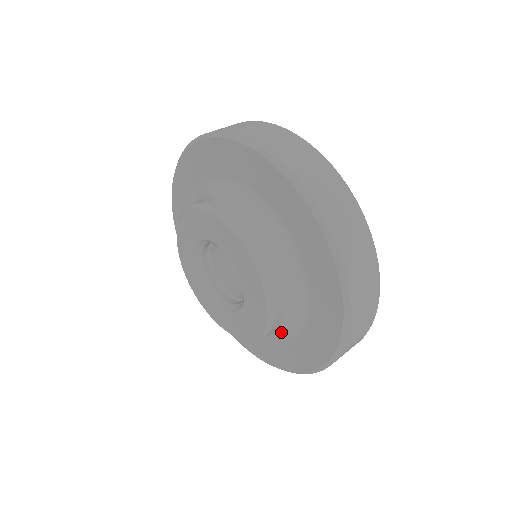
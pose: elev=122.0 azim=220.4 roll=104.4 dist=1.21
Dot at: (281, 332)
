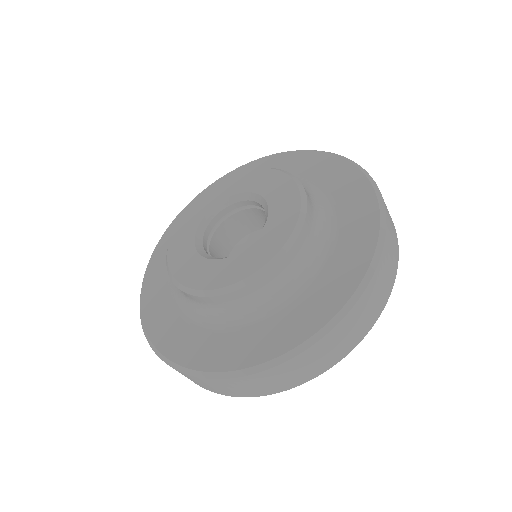
Dot at: (246, 311)
